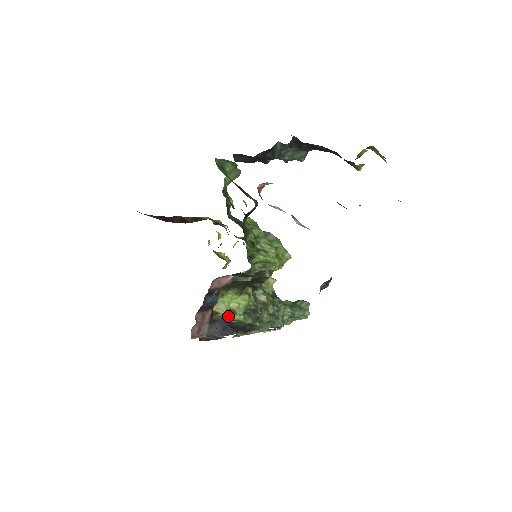
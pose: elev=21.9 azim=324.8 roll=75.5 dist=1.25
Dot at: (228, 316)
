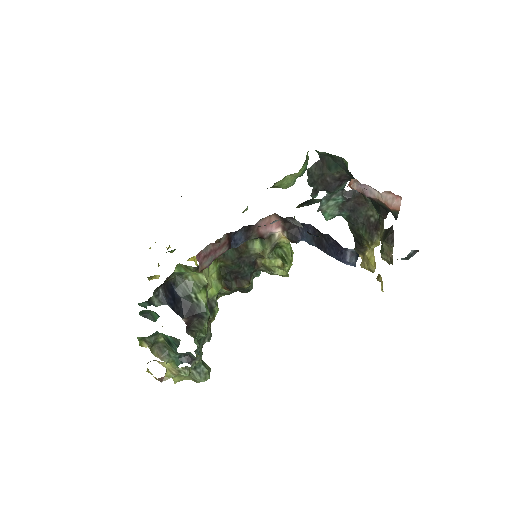
Dot at: (197, 288)
